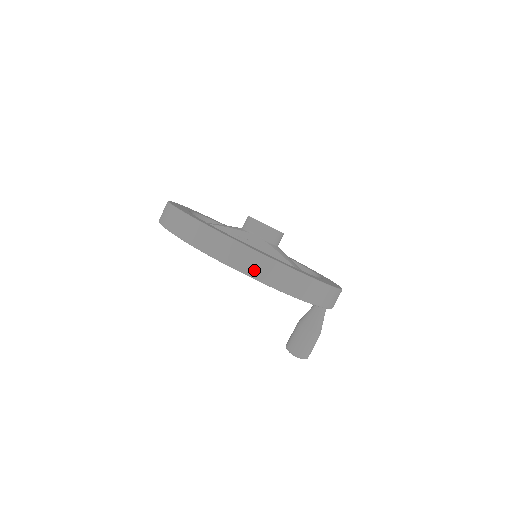
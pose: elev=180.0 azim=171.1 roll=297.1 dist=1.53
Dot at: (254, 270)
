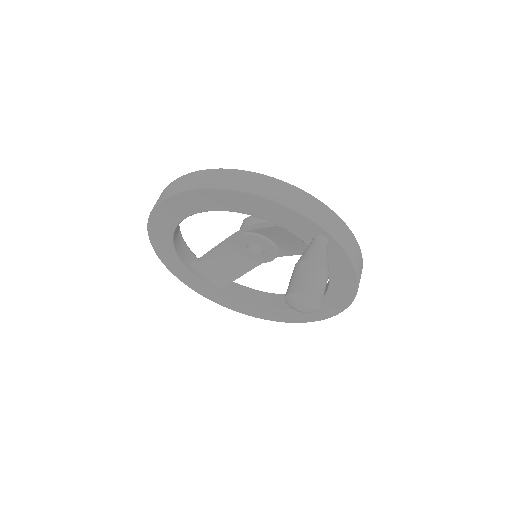
Dot at: (182, 186)
